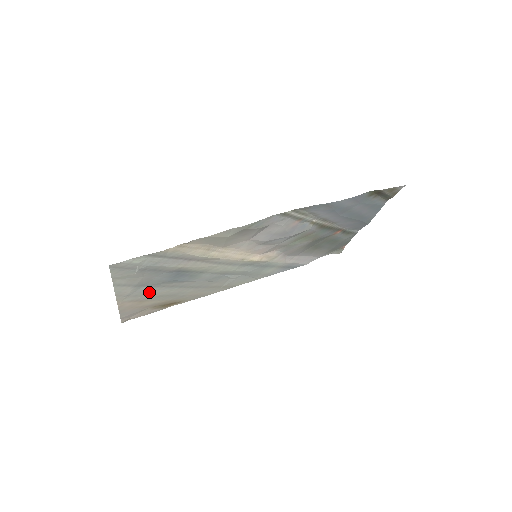
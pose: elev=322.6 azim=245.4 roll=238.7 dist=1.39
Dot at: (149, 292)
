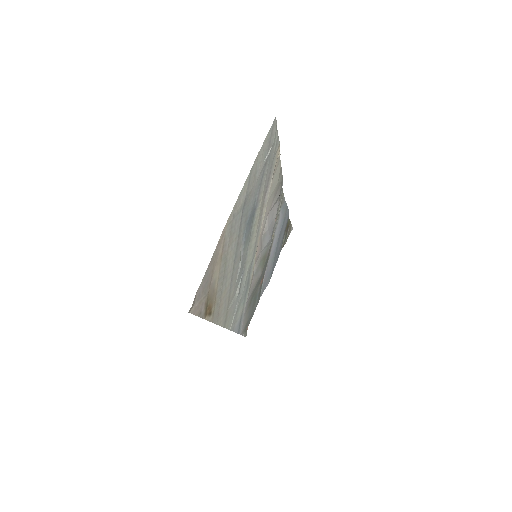
Dot at: (233, 235)
